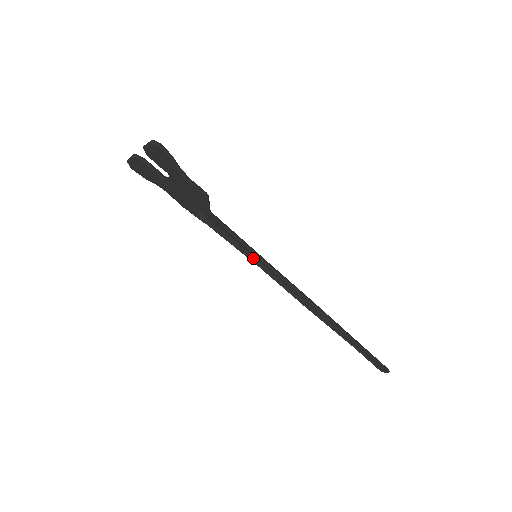
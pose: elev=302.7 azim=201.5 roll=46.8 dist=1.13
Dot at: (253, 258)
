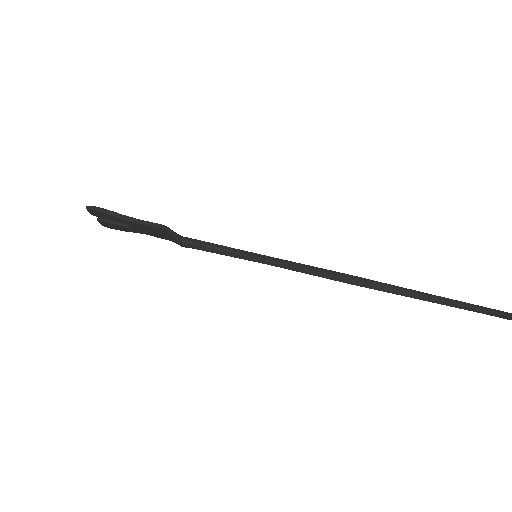
Dot at: (255, 259)
